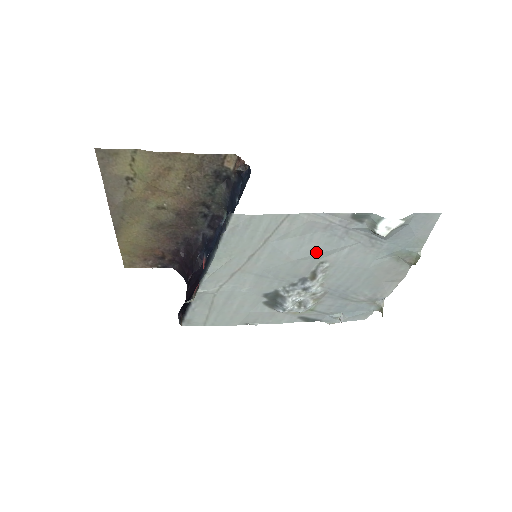
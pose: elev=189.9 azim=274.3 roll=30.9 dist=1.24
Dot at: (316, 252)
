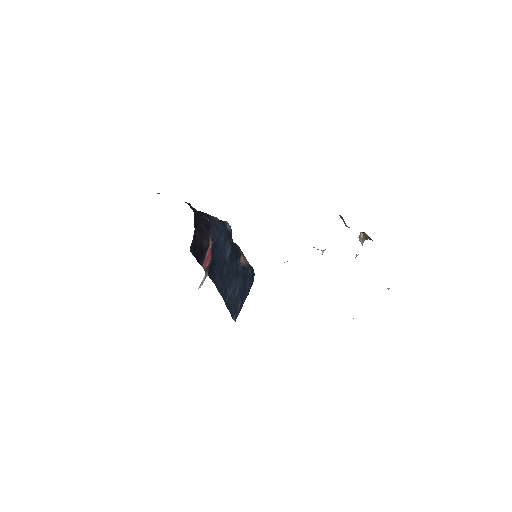
Dot at: occluded
